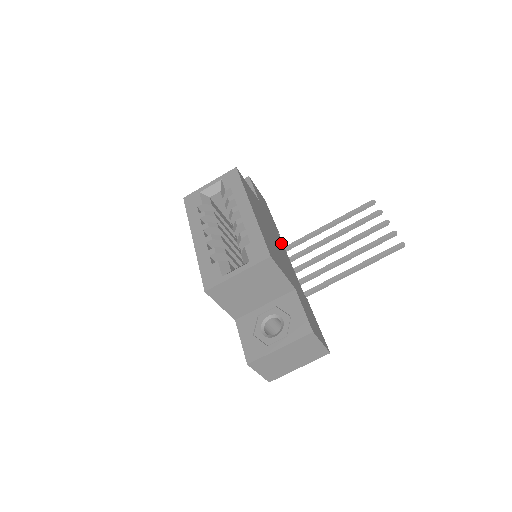
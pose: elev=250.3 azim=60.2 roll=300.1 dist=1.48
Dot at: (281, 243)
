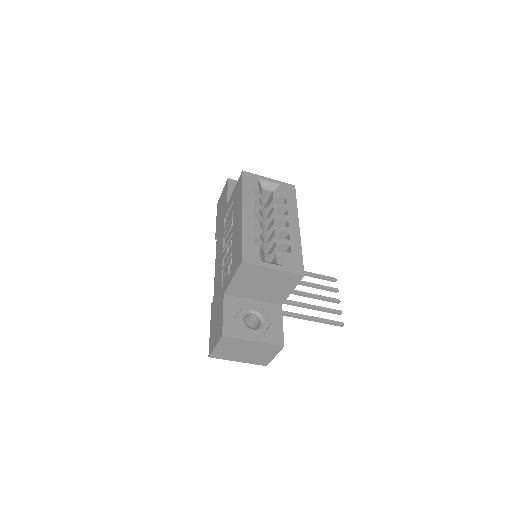
Dot at: occluded
